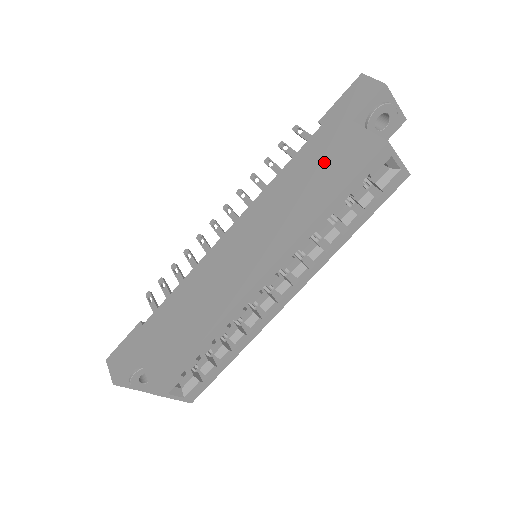
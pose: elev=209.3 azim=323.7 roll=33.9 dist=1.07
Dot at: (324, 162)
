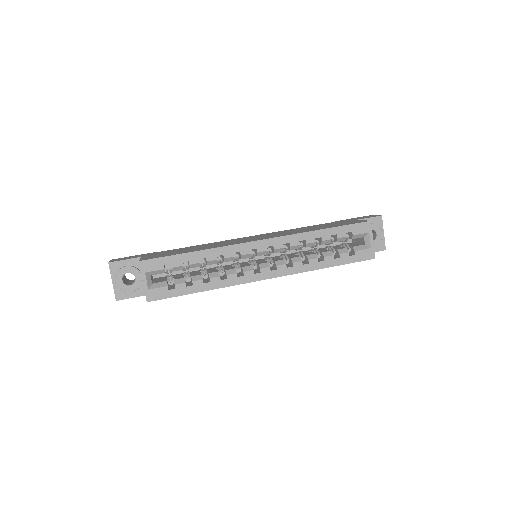
Dot at: (329, 225)
